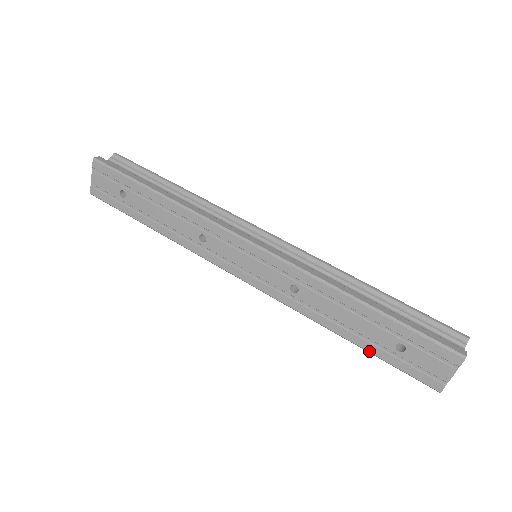
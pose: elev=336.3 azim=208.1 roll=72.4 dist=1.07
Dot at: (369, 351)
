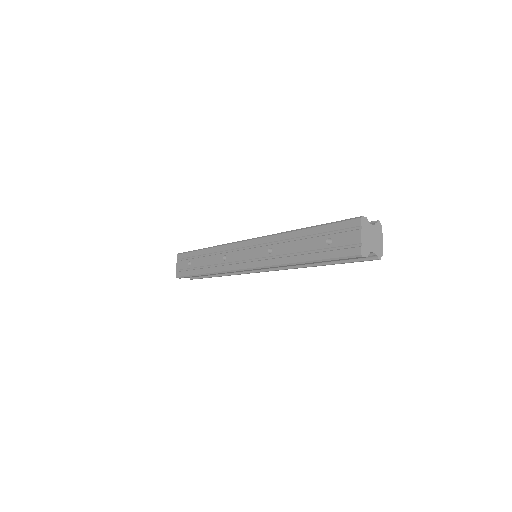
Dot at: (316, 259)
